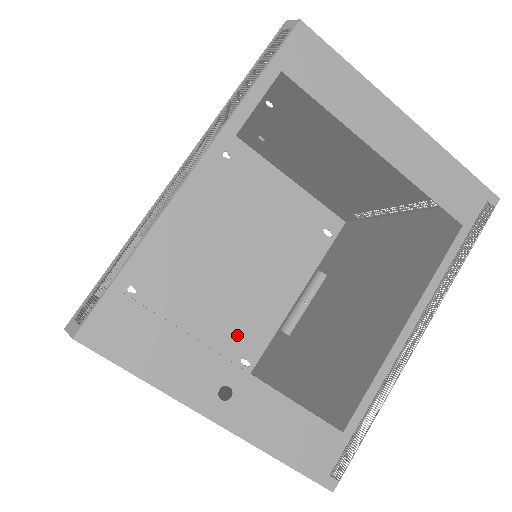
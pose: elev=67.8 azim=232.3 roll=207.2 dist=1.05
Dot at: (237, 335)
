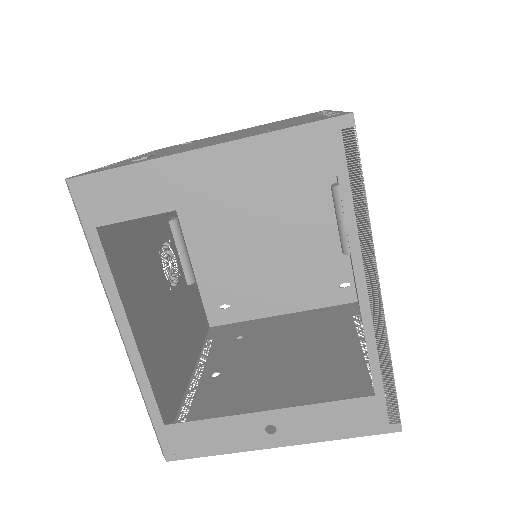
Dot at: (320, 274)
